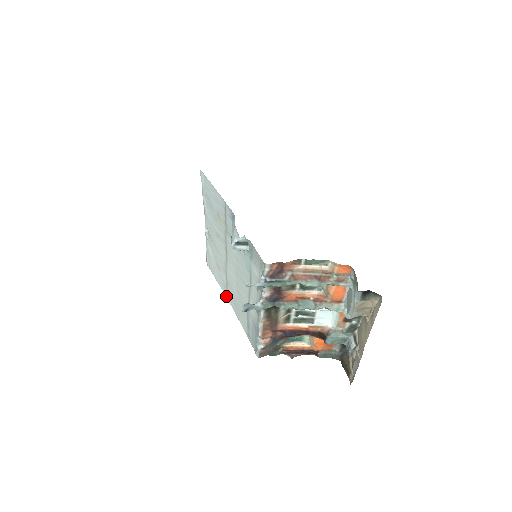
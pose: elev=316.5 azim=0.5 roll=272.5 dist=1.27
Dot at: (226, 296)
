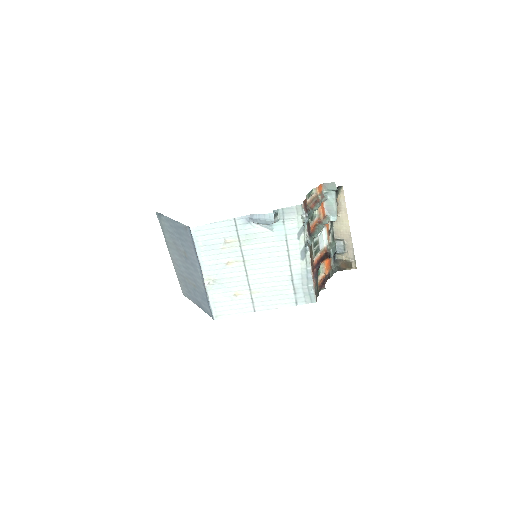
Dot at: (253, 312)
